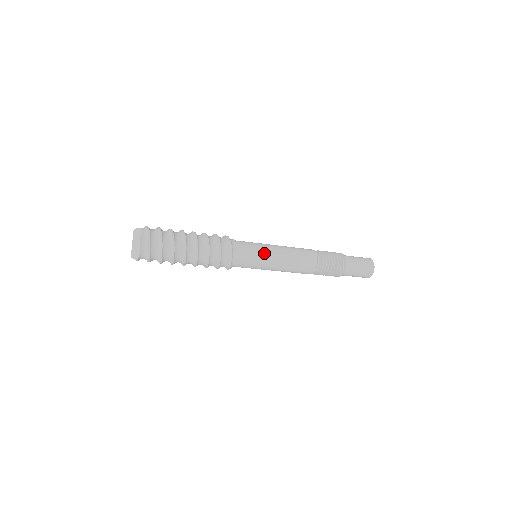
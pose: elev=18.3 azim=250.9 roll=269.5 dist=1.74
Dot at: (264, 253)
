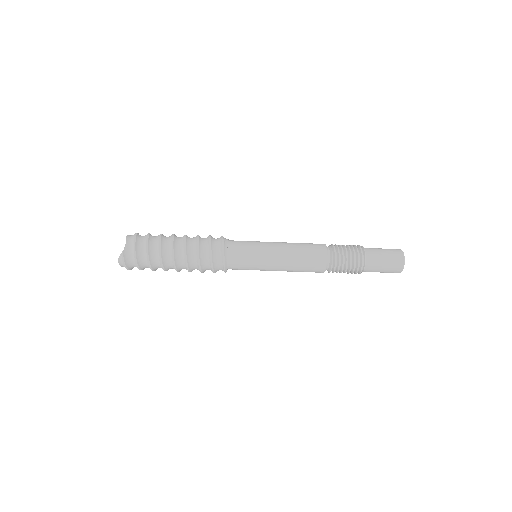
Dot at: (261, 242)
